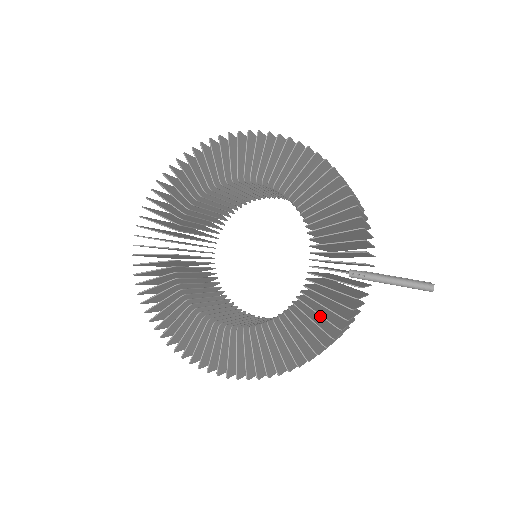
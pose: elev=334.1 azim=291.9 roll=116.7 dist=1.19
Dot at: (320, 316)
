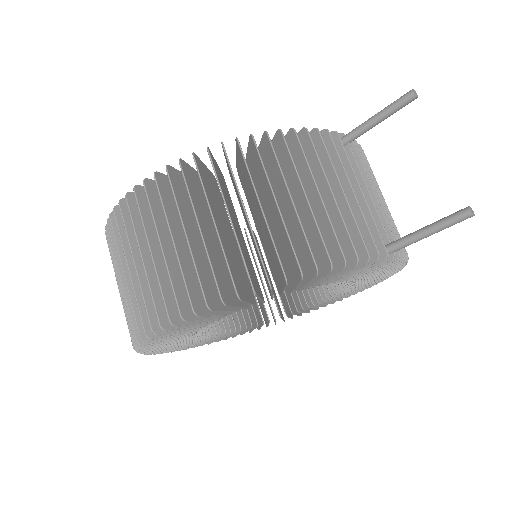
Dot at: occluded
